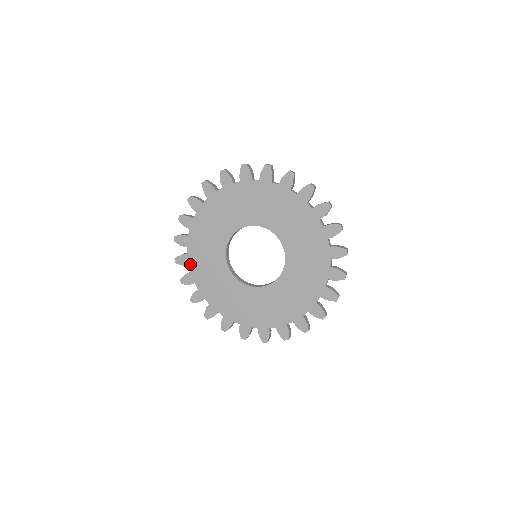
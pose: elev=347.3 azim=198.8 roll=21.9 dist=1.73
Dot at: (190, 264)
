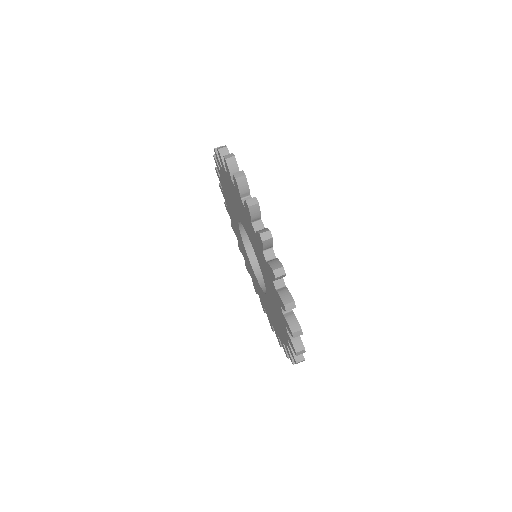
Dot at: occluded
